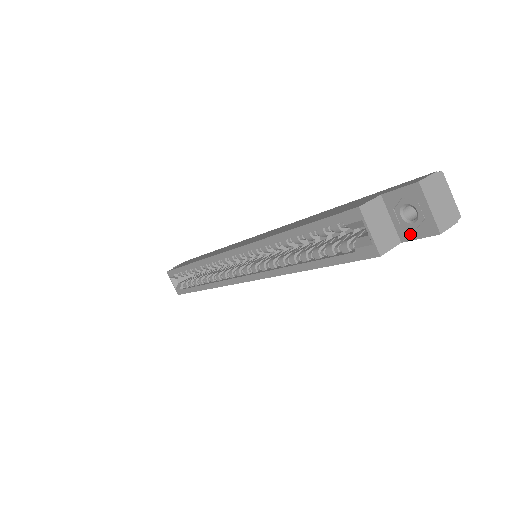
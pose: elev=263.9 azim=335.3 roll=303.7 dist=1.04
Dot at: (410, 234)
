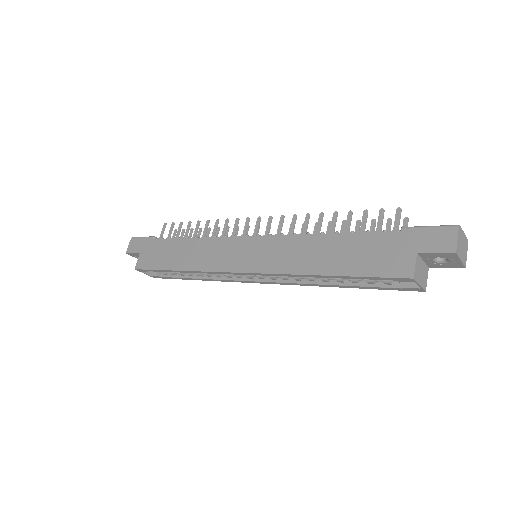
Dot at: (439, 266)
